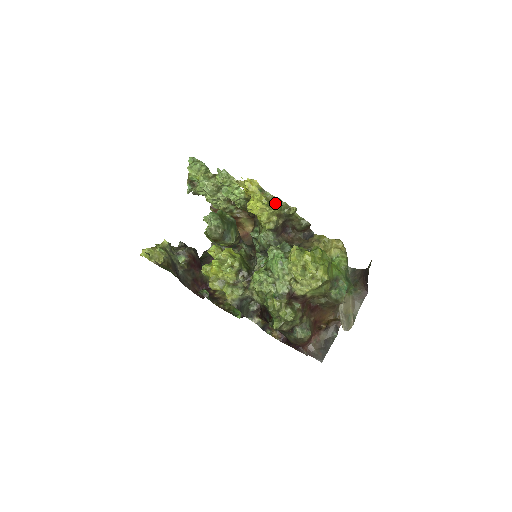
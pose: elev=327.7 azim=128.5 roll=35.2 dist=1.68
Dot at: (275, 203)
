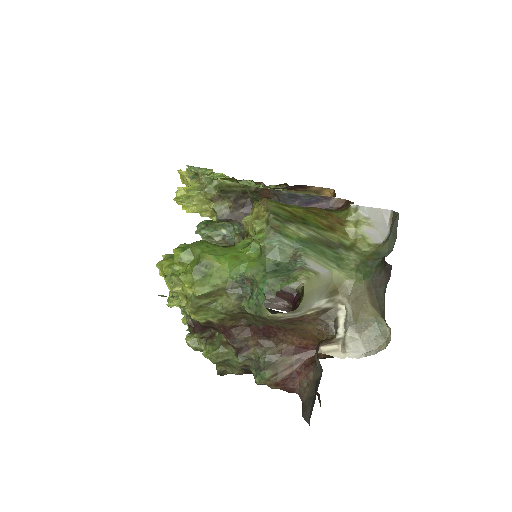
Dot at: (203, 186)
